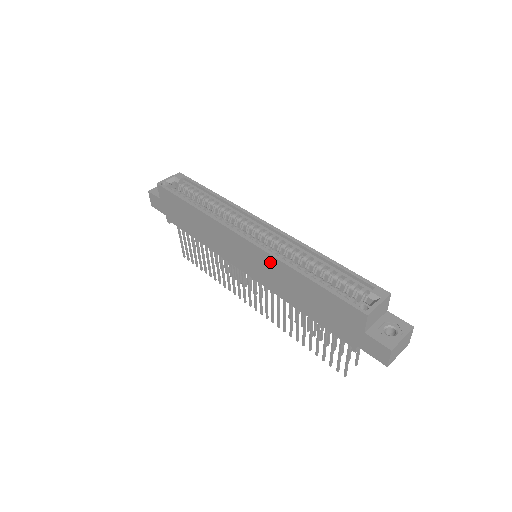
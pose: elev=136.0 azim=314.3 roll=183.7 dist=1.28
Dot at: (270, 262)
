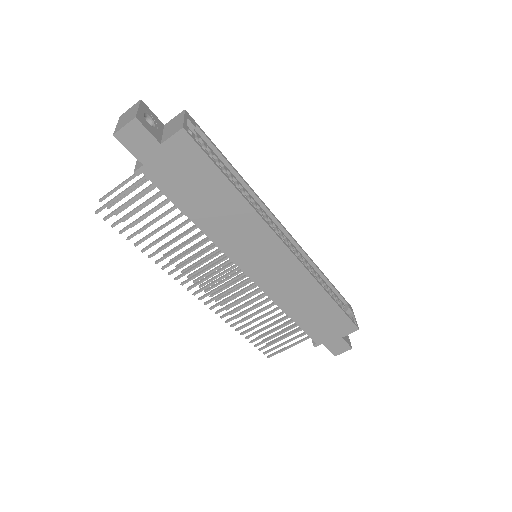
Dot at: (302, 278)
